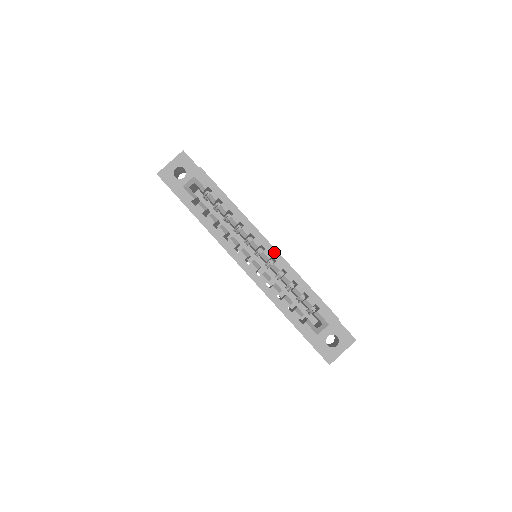
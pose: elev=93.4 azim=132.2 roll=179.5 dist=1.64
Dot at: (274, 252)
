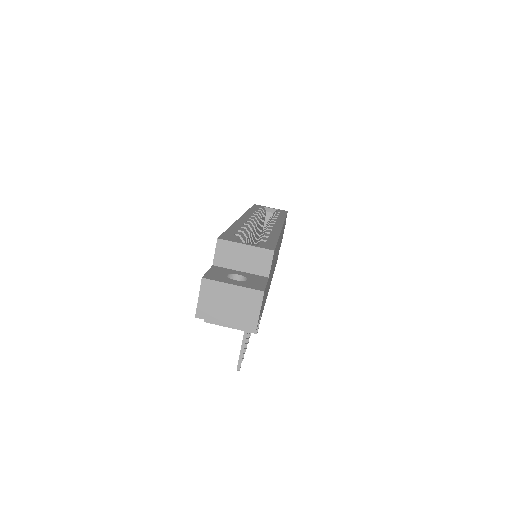
Dot at: (279, 227)
